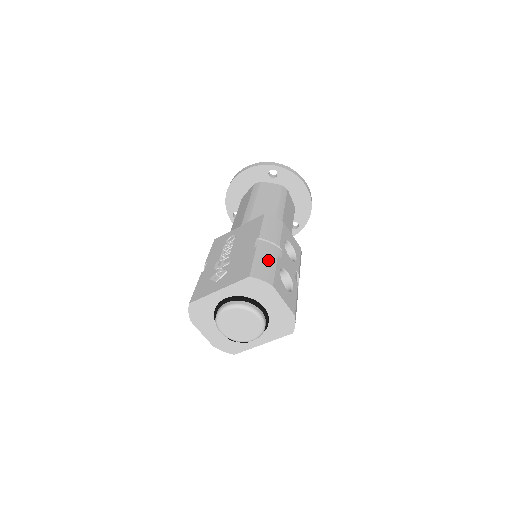
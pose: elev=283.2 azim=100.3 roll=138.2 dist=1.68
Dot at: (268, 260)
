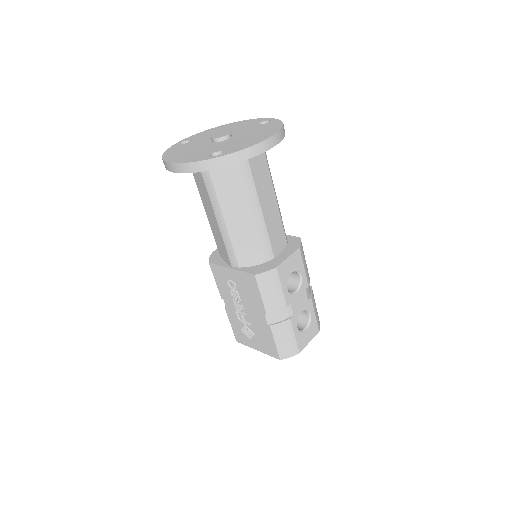
Dot at: (286, 334)
